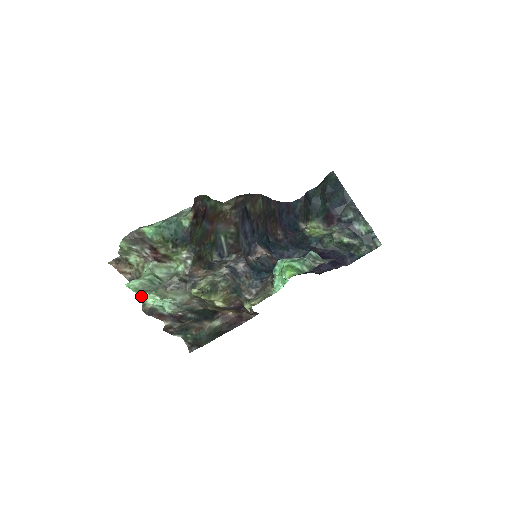
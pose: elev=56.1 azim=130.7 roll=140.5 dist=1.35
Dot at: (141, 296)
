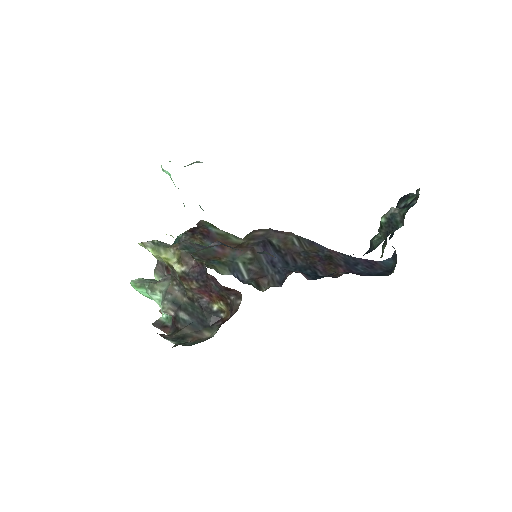
Dot at: occluded
